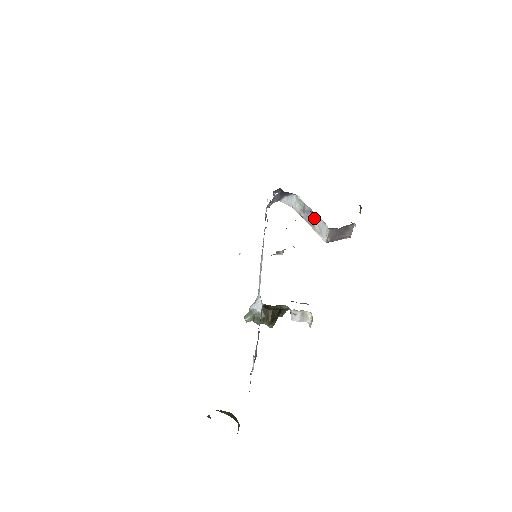
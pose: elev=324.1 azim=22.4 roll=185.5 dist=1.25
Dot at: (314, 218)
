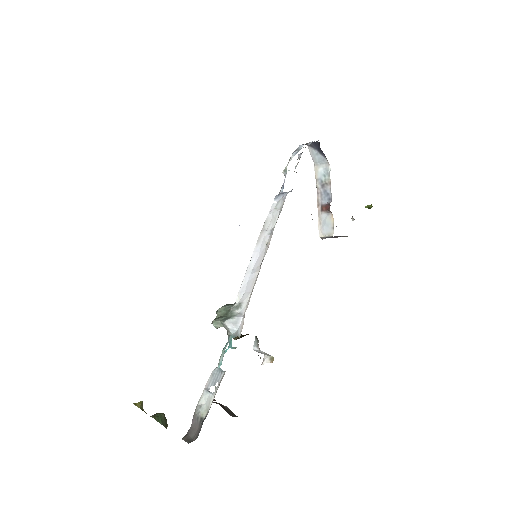
Dot at: (328, 210)
